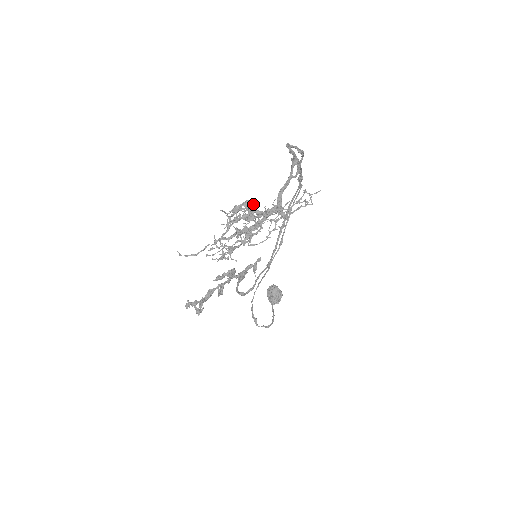
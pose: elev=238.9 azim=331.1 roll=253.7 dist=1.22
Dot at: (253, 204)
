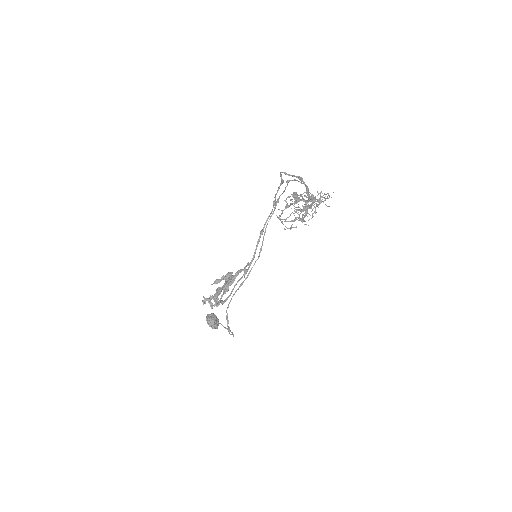
Dot at: occluded
